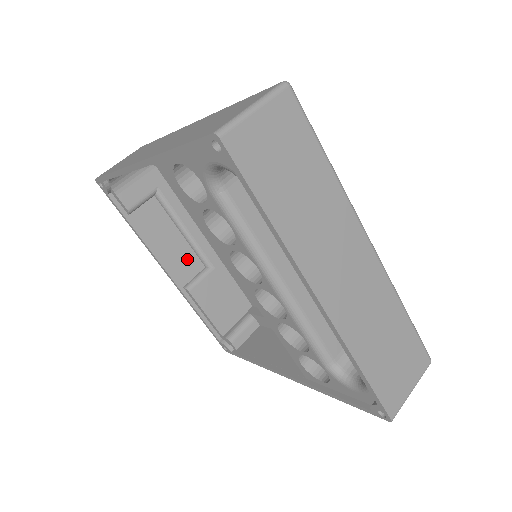
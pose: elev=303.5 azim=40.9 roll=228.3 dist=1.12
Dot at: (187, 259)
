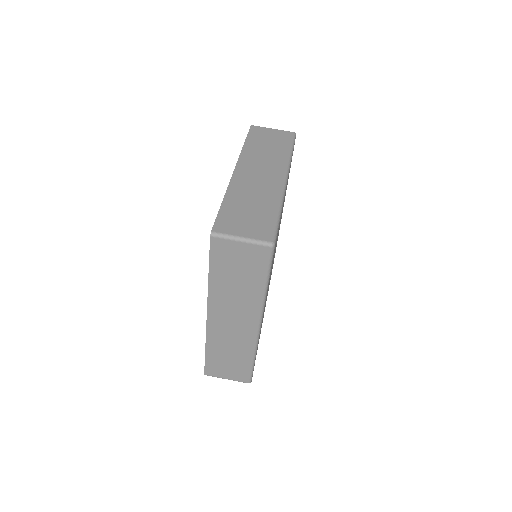
Dot at: occluded
